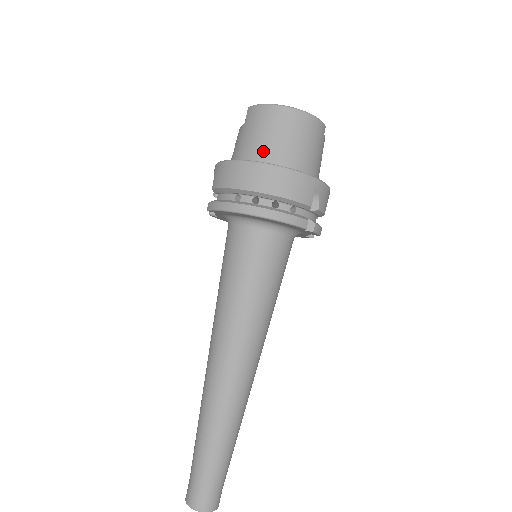
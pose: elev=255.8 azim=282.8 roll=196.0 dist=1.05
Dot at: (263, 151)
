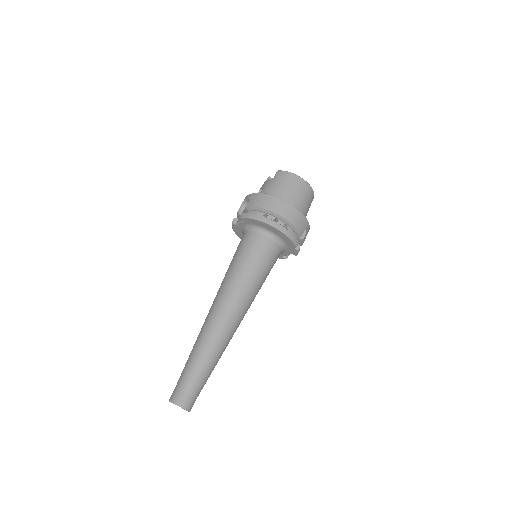
Dot at: (285, 196)
